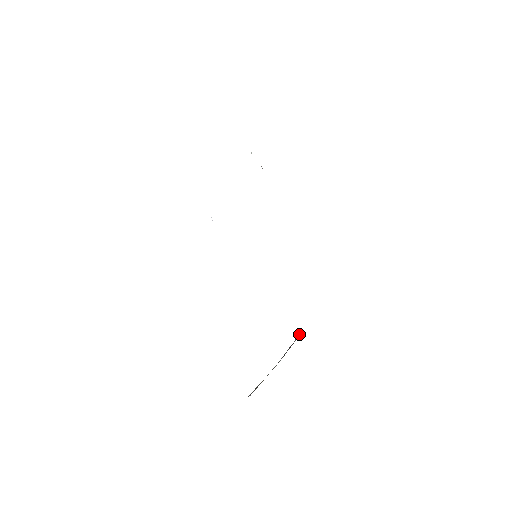
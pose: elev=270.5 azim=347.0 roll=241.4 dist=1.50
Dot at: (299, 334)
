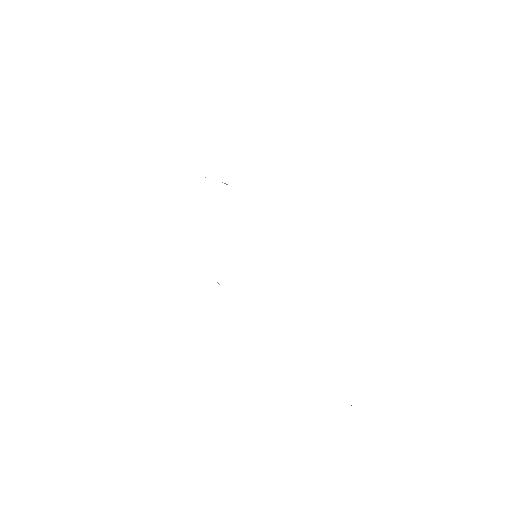
Dot at: occluded
